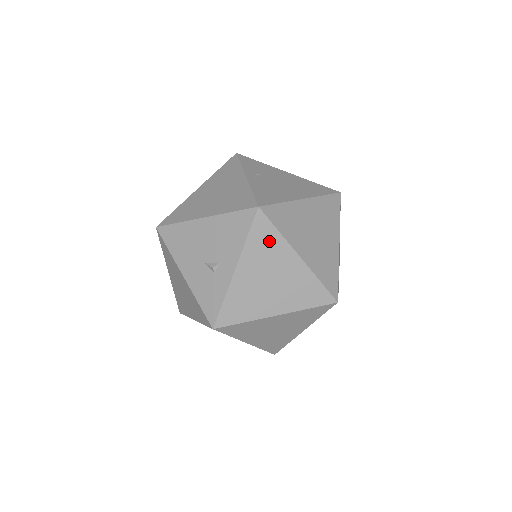
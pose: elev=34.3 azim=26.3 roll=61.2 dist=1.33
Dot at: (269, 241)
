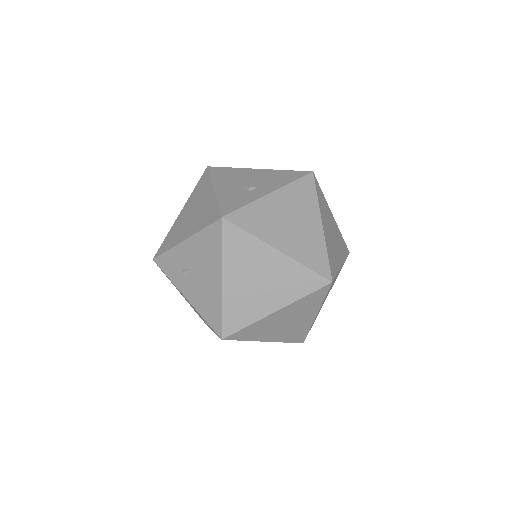
Dot at: (307, 196)
